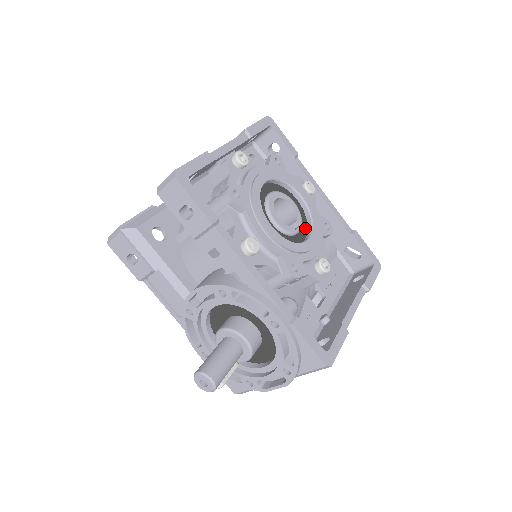
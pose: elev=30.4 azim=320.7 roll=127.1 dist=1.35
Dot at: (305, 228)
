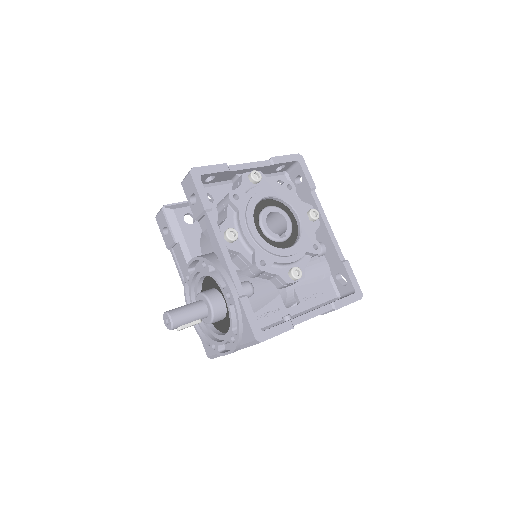
Dot at: (292, 241)
